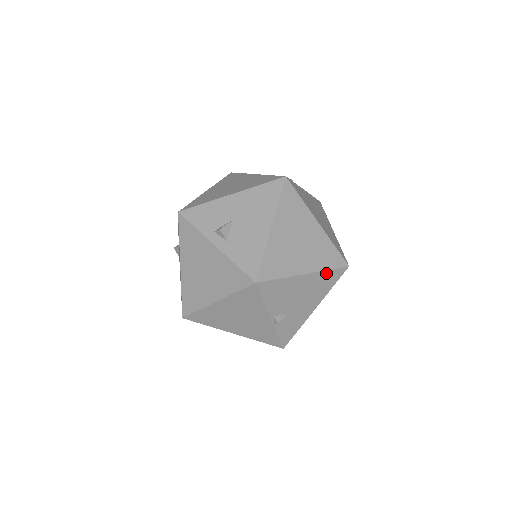
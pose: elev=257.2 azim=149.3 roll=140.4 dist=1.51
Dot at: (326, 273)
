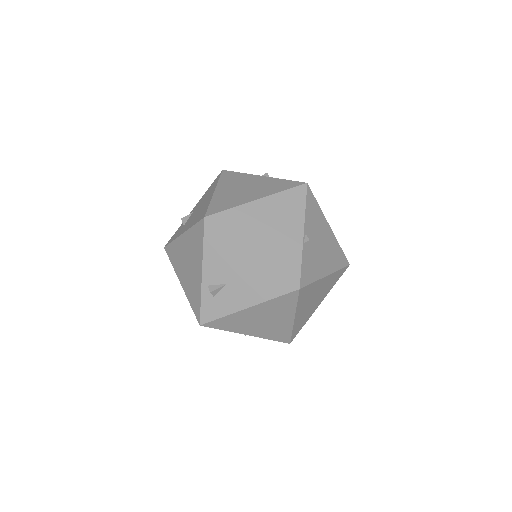
Dot at: (338, 247)
